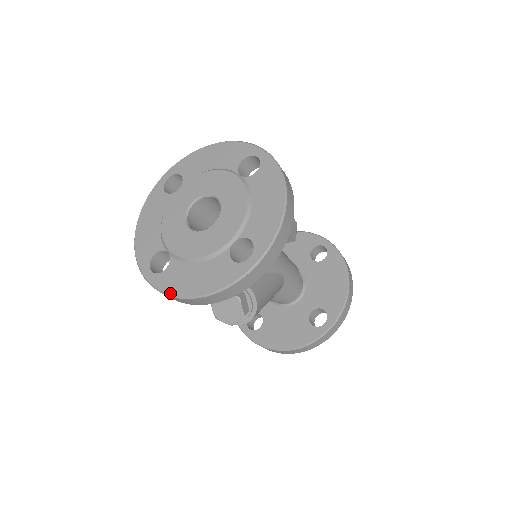
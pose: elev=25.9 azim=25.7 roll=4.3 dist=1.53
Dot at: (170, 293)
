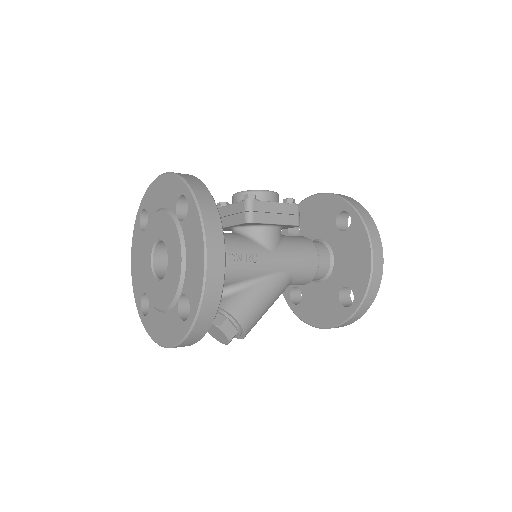
Dot at: (152, 338)
